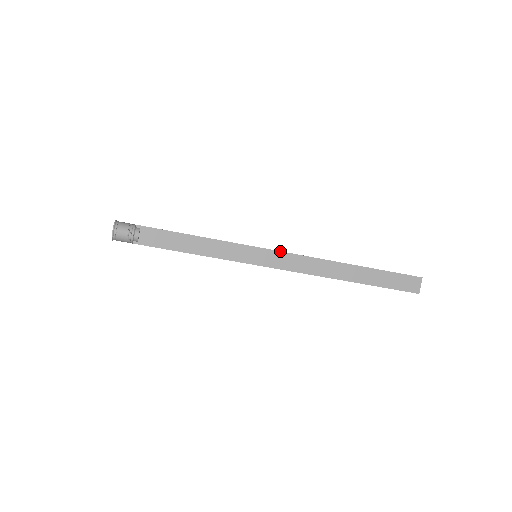
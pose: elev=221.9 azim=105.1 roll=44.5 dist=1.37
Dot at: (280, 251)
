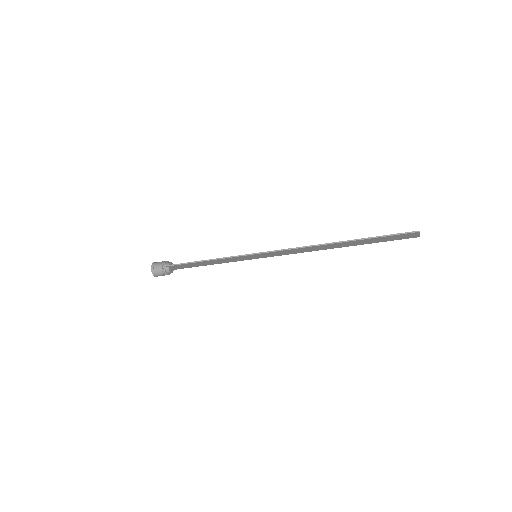
Dot at: (272, 252)
